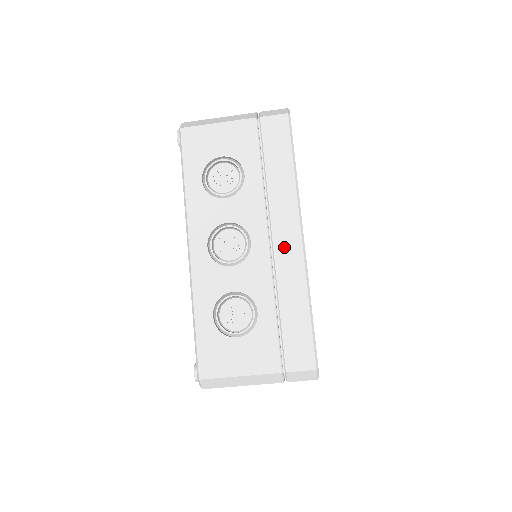
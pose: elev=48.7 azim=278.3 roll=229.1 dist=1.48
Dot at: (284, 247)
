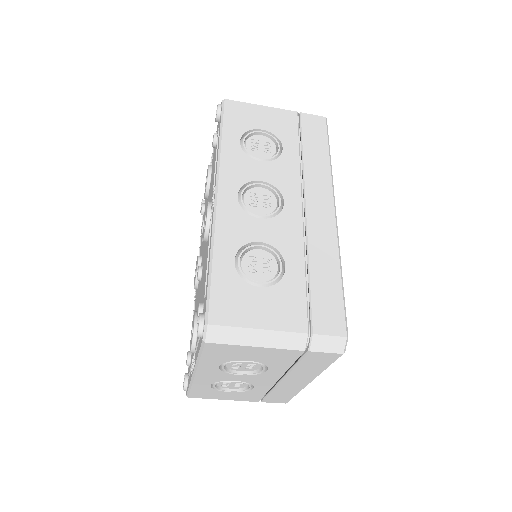
Dot at: (317, 215)
